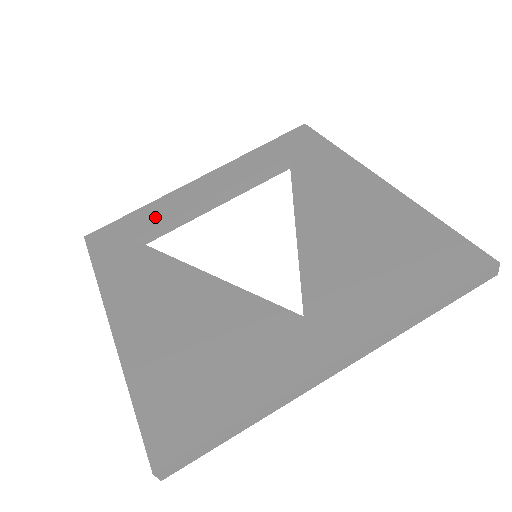
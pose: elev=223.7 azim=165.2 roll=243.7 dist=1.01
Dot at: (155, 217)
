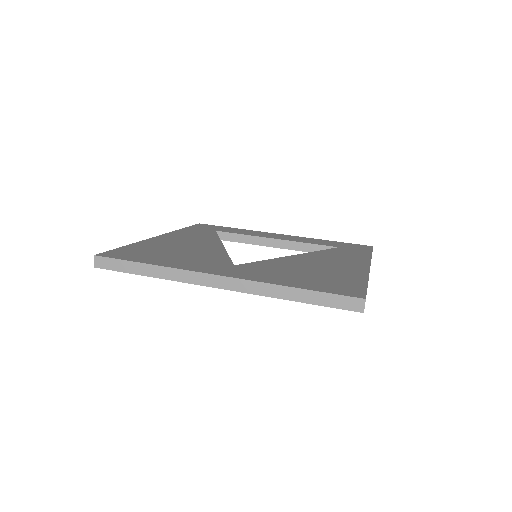
Dot at: (238, 231)
